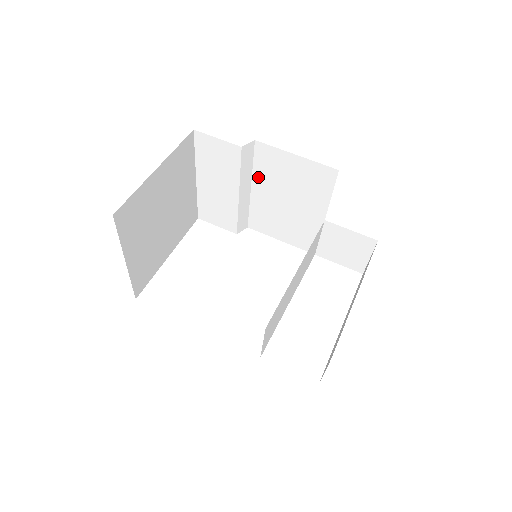
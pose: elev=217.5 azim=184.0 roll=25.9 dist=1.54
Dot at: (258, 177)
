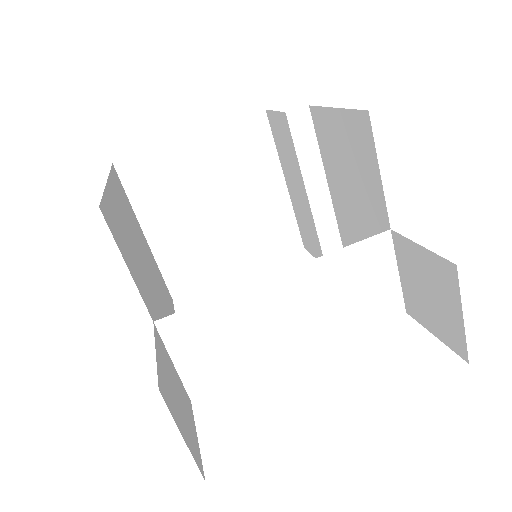
Dot at: (327, 168)
